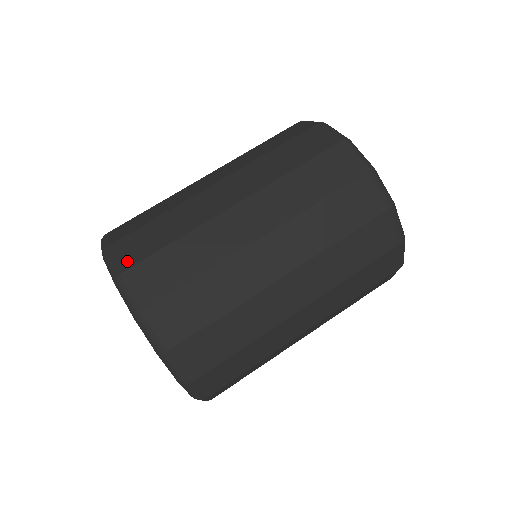
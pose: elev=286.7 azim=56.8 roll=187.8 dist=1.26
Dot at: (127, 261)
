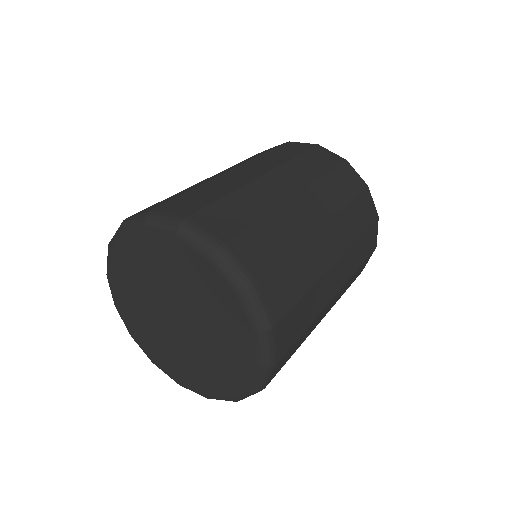
Dot at: occluded
